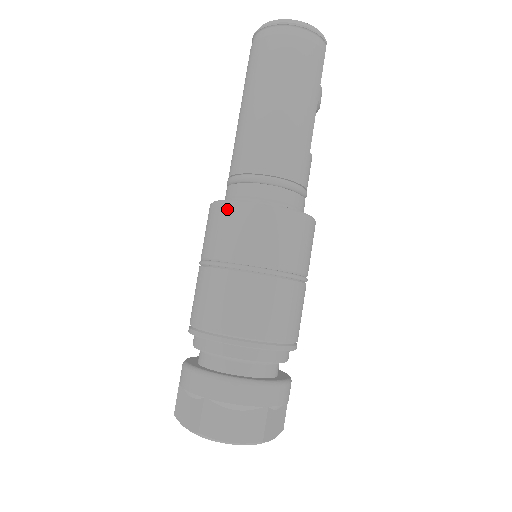
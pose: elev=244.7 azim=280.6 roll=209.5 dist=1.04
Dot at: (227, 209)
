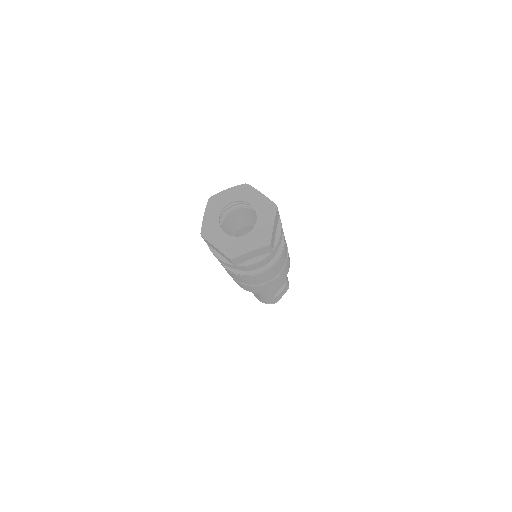
Dot at: occluded
